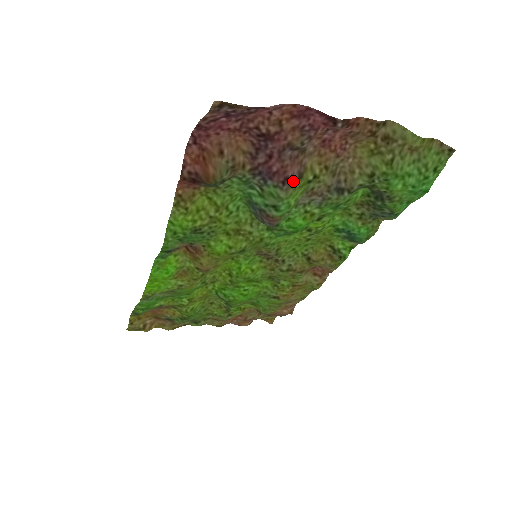
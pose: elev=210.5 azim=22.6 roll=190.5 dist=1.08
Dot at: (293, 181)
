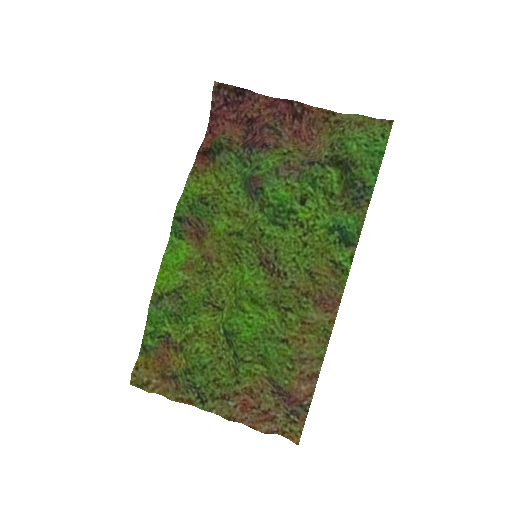
Dot at: (270, 147)
